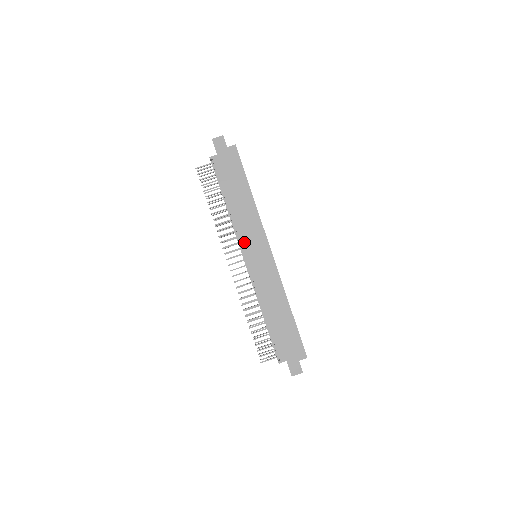
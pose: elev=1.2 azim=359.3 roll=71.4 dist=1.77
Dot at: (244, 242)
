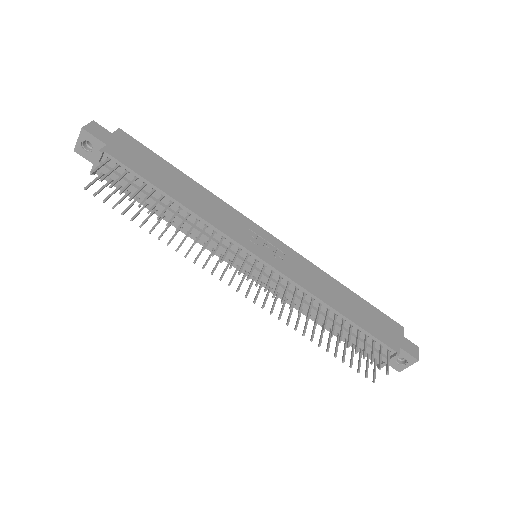
Dot at: (237, 238)
